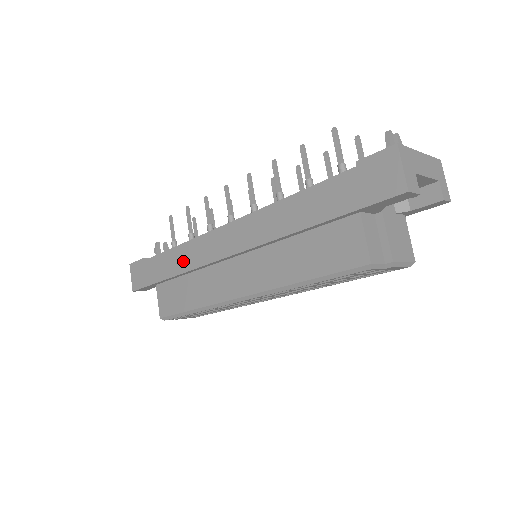
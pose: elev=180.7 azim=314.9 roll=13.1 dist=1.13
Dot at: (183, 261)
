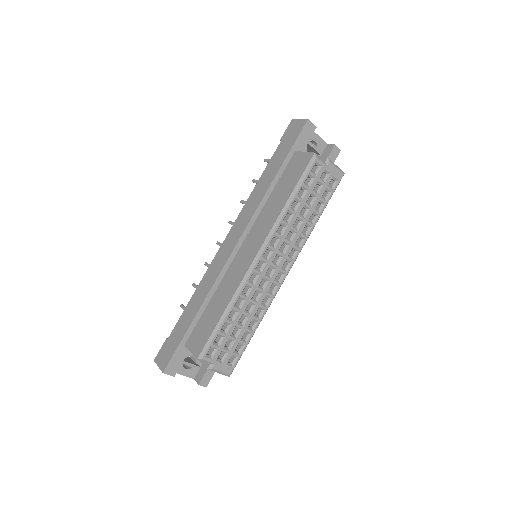
Dot at: (203, 291)
